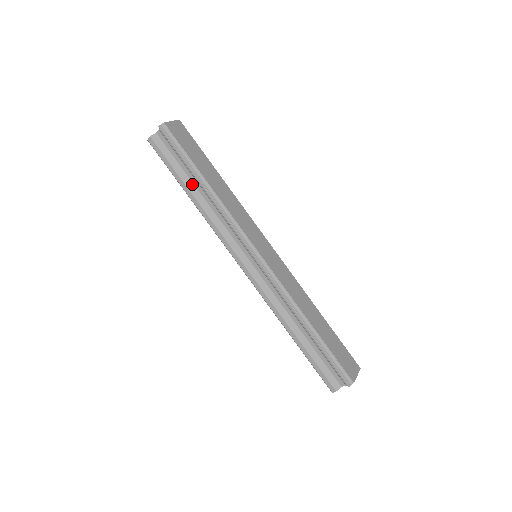
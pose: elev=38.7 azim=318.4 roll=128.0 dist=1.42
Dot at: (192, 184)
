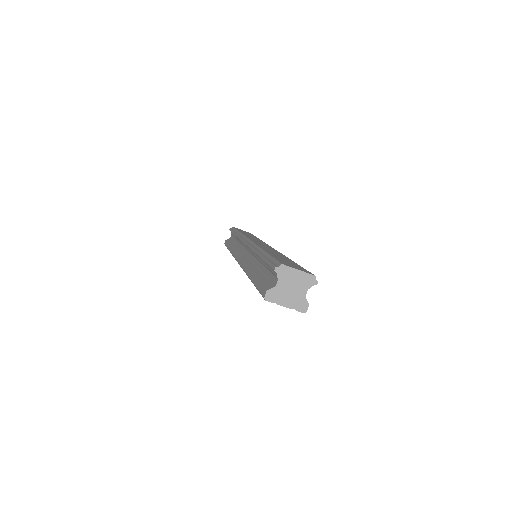
Dot at: occluded
